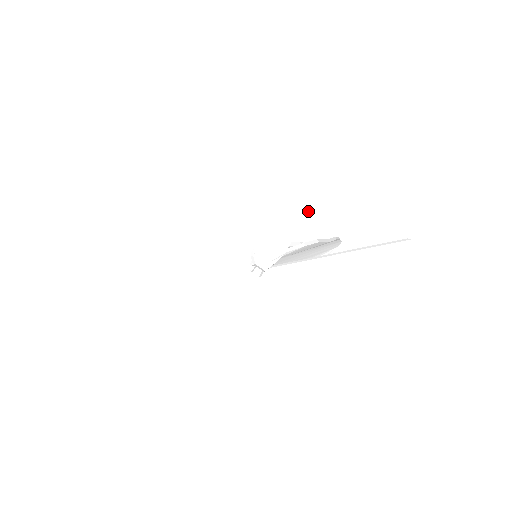
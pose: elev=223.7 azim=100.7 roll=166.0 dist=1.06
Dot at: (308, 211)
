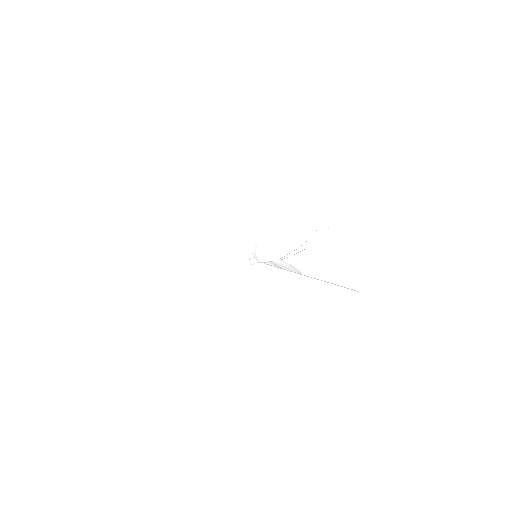
Dot at: (303, 249)
